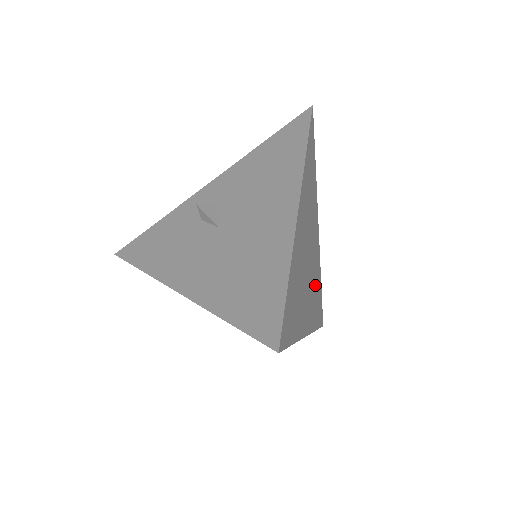
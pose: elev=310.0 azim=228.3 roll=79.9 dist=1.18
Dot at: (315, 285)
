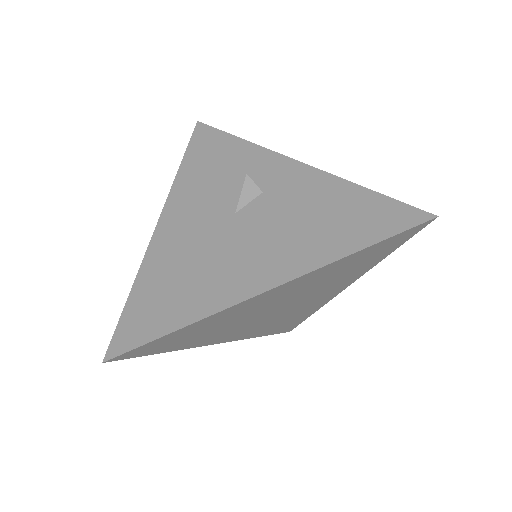
Dot at: (285, 318)
